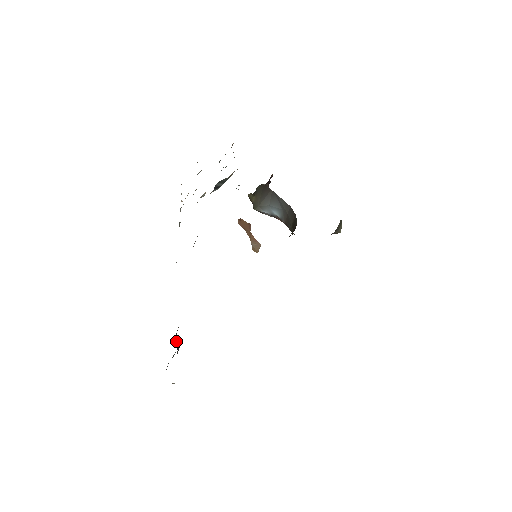
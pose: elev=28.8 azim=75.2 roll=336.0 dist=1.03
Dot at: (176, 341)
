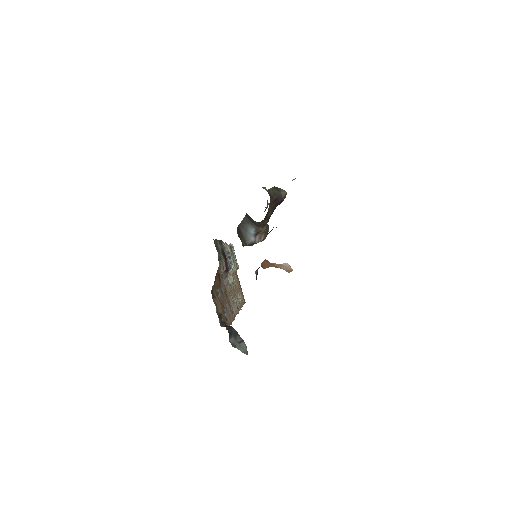
Dot at: (226, 327)
